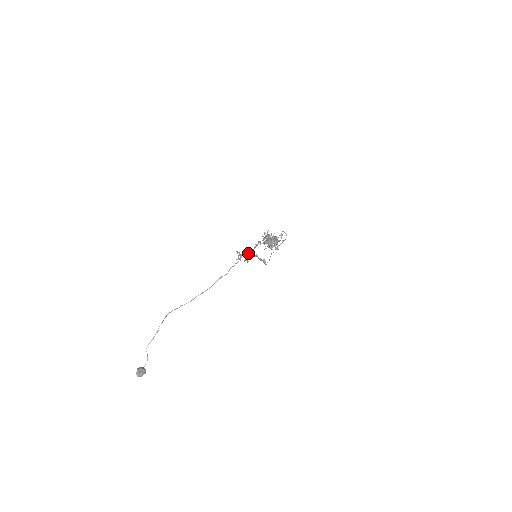
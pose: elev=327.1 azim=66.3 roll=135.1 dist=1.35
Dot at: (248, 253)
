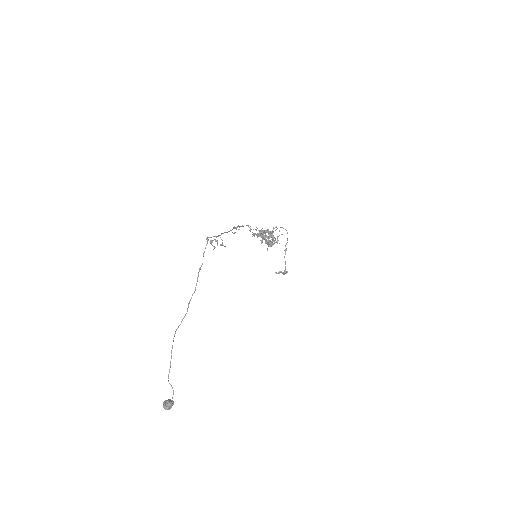
Dot at: (217, 236)
